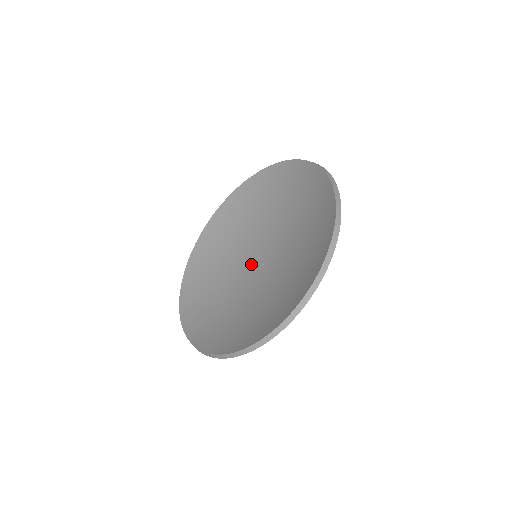
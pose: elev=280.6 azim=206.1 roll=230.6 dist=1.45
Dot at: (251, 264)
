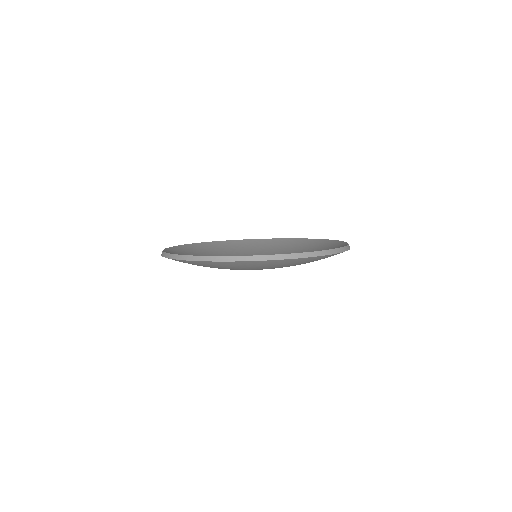
Dot at: occluded
